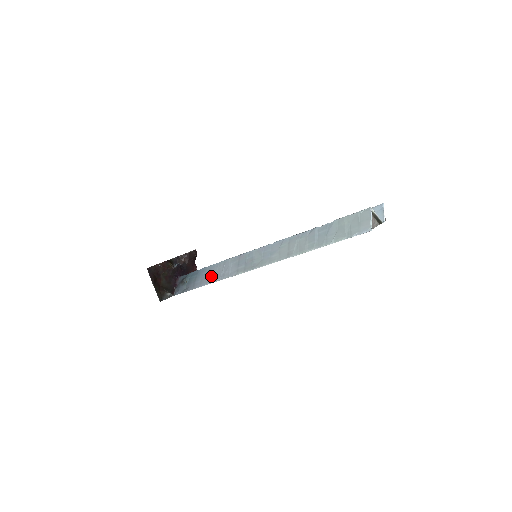
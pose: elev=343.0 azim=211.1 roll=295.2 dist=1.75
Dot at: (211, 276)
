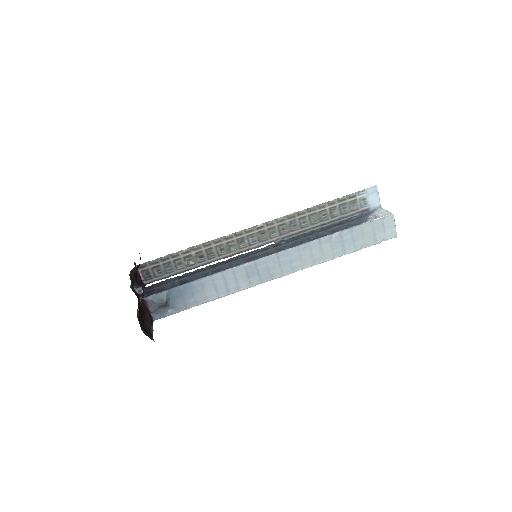
Dot at: (210, 293)
